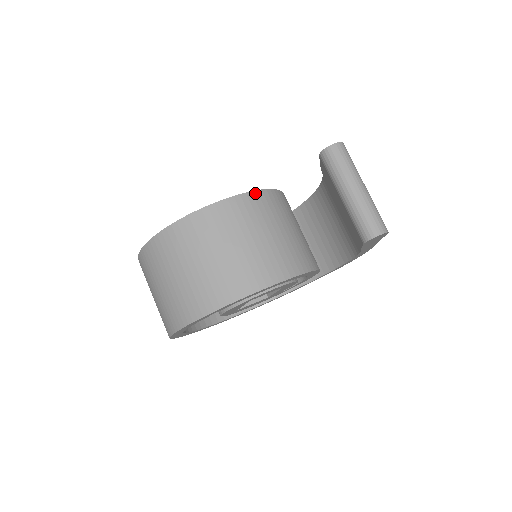
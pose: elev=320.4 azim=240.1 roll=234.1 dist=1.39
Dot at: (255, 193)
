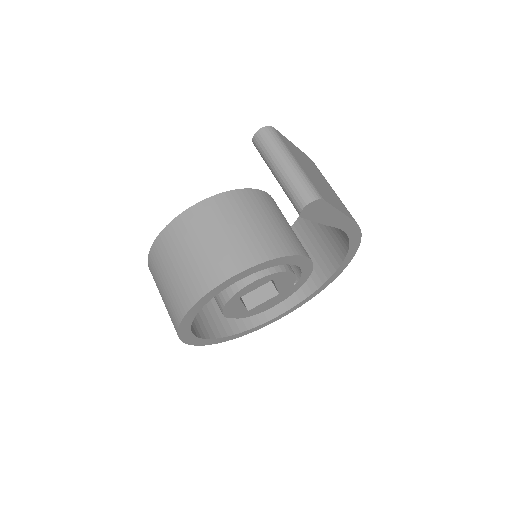
Dot at: (216, 197)
